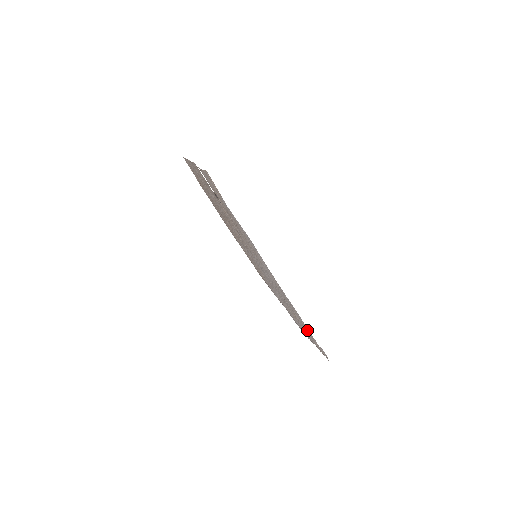
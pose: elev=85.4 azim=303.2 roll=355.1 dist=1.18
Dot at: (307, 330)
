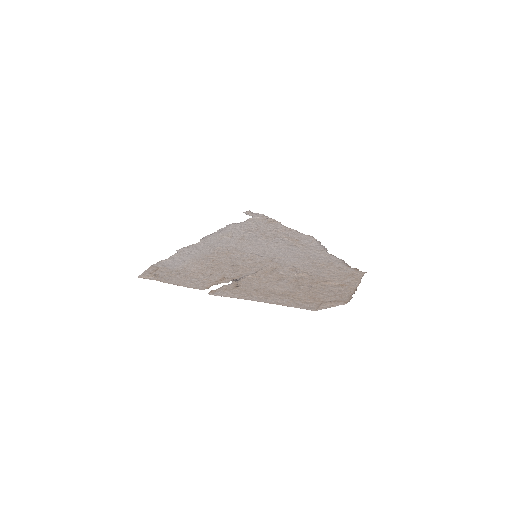
Dot at: (263, 226)
